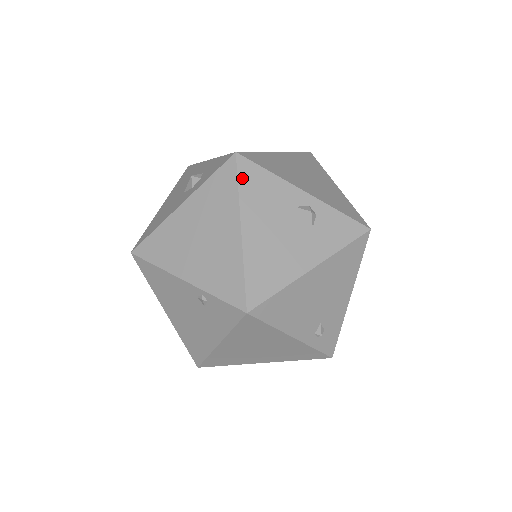
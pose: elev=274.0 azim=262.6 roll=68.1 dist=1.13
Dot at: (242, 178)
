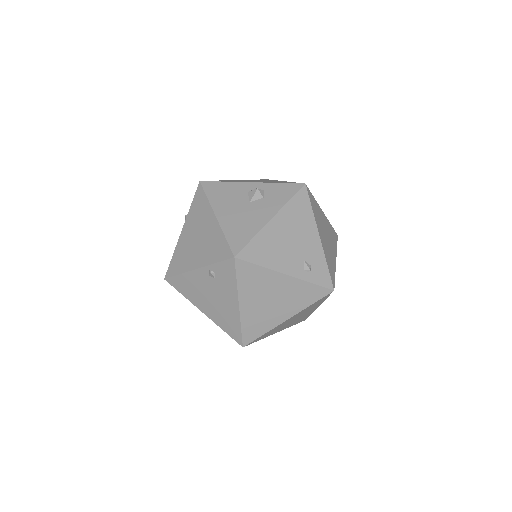
Dot at: (208, 191)
